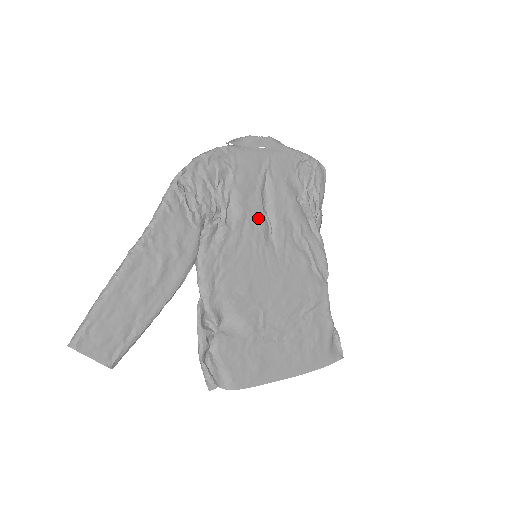
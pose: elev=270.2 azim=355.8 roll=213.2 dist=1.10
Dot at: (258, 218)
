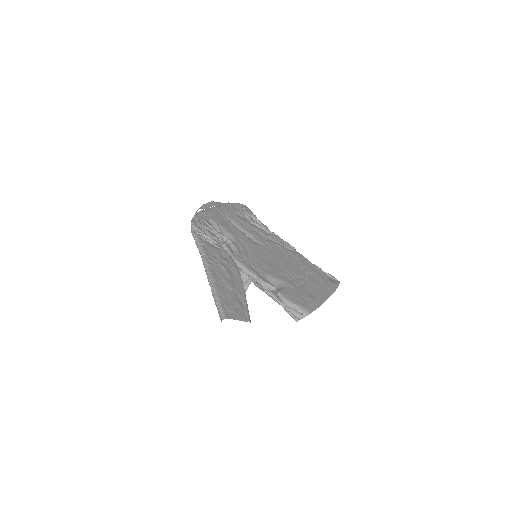
Dot at: (242, 235)
